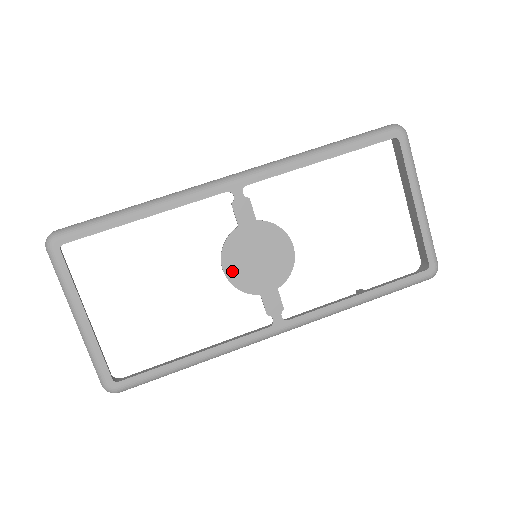
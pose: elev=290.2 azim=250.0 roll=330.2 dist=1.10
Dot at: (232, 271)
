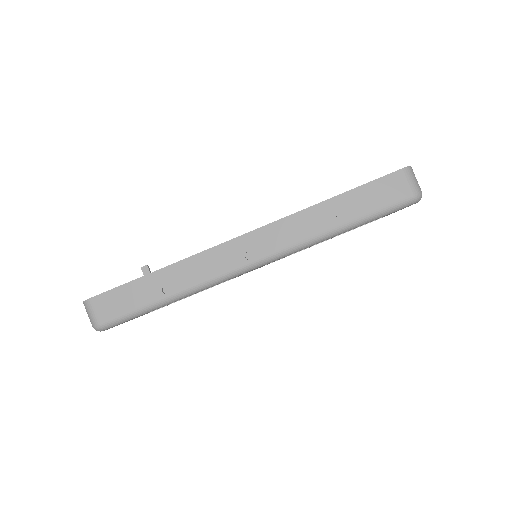
Dot at: occluded
